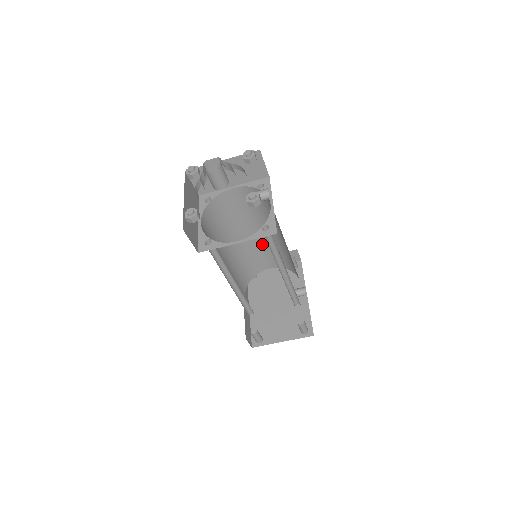
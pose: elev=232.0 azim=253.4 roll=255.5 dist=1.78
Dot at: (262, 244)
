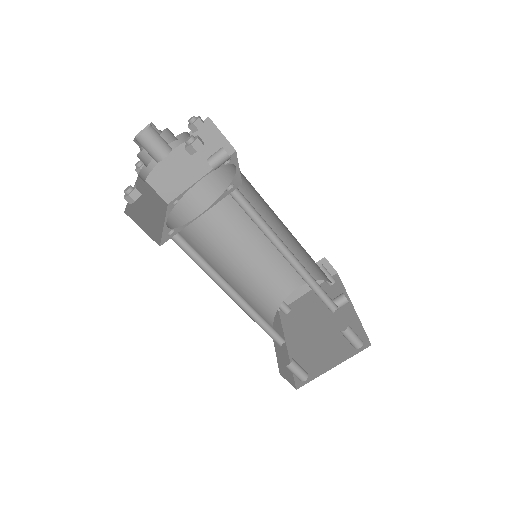
Dot at: (271, 253)
